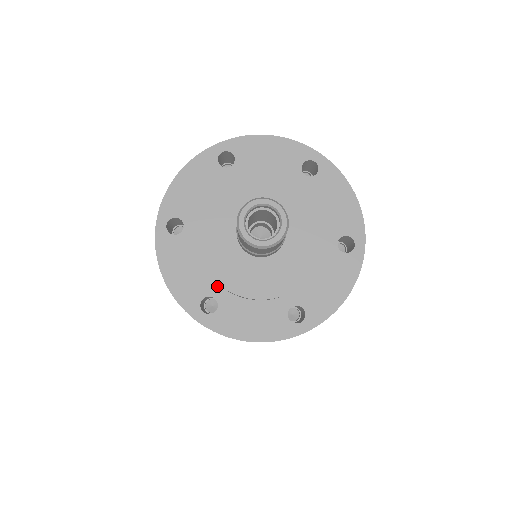
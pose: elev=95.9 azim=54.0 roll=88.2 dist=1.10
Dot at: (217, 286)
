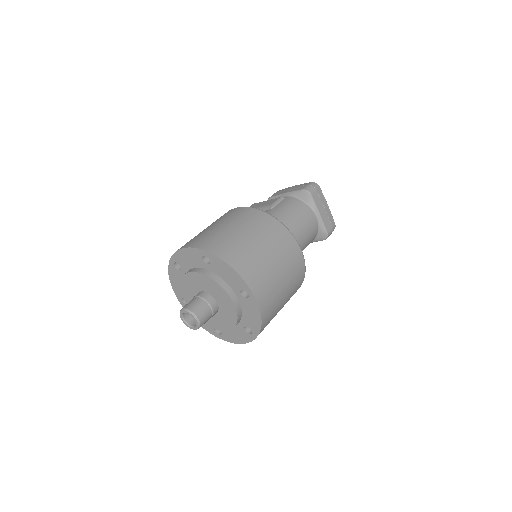
Dot at: occluded
